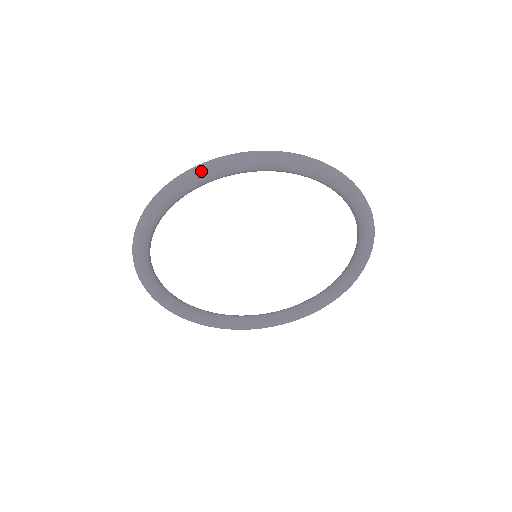
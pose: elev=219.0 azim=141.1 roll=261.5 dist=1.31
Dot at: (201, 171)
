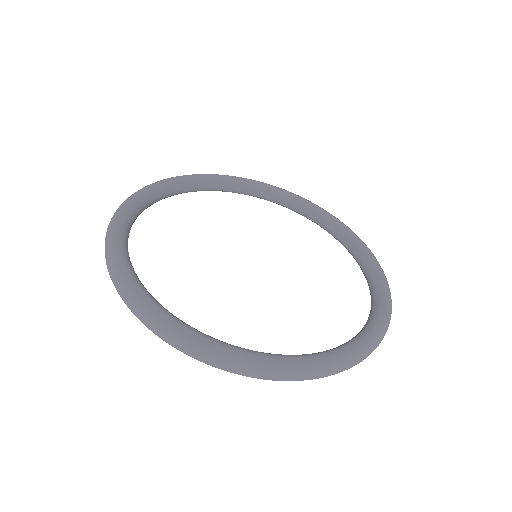
Dot at: occluded
